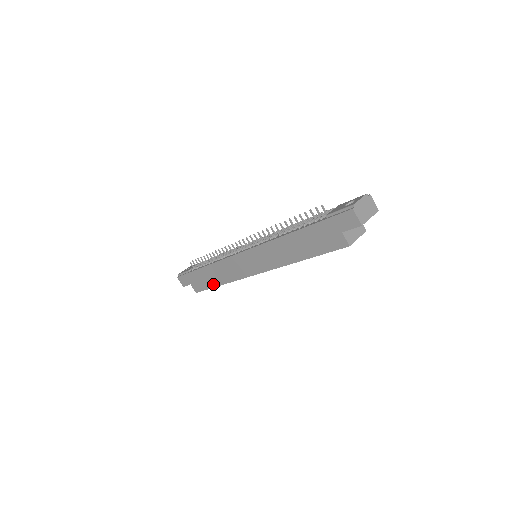
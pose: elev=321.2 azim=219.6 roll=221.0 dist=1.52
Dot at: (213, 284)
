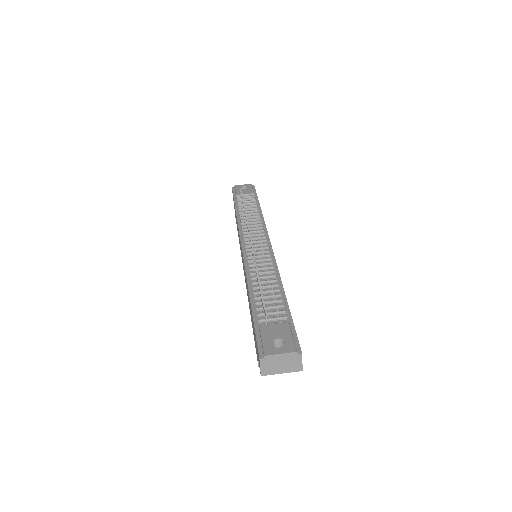
Dot at: (237, 229)
